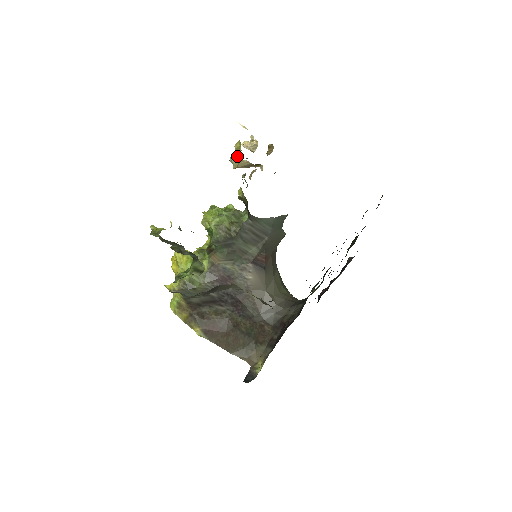
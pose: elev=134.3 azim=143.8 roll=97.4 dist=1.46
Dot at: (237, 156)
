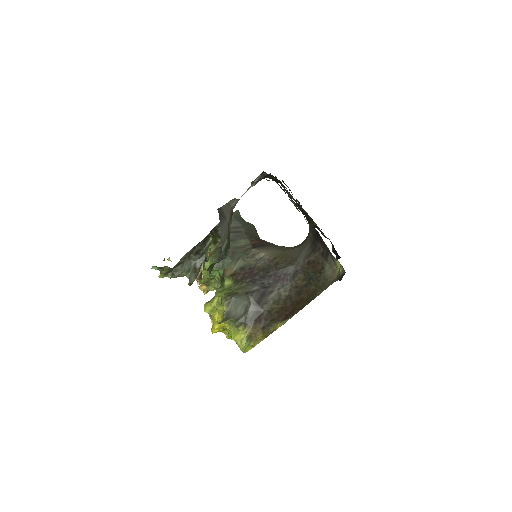
Dot at: occluded
